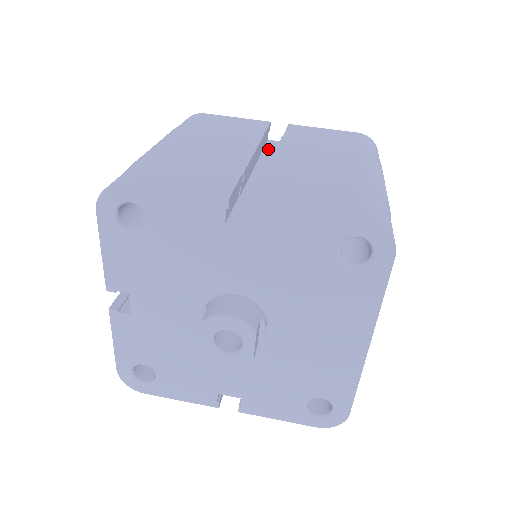
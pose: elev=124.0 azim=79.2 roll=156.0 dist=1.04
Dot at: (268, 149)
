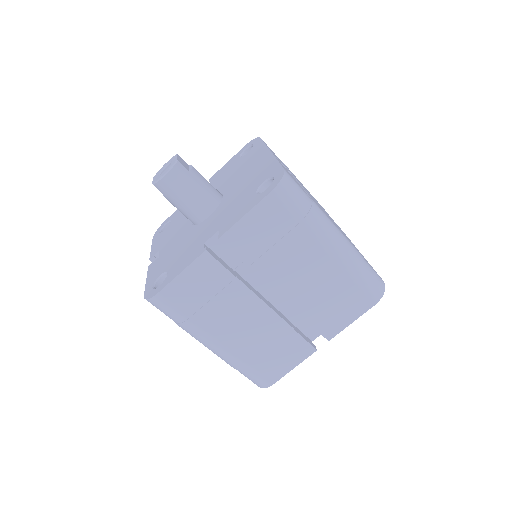
Dot at: (227, 258)
